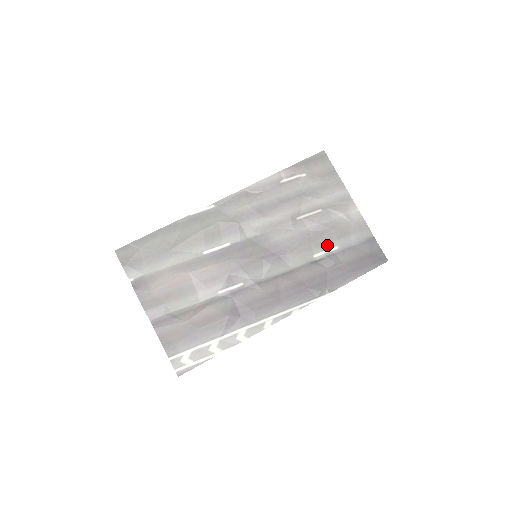
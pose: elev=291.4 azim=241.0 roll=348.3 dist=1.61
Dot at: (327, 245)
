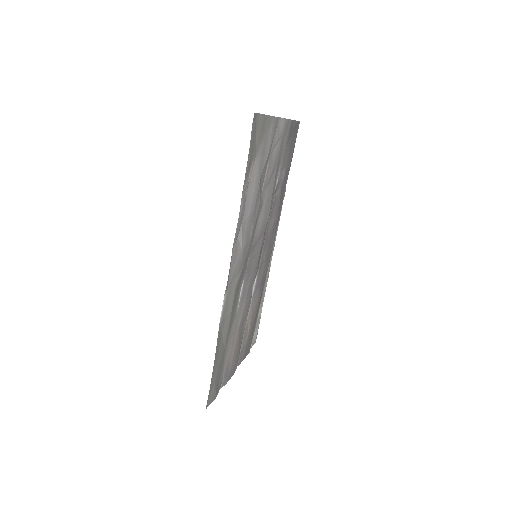
Dot at: (277, 176)
